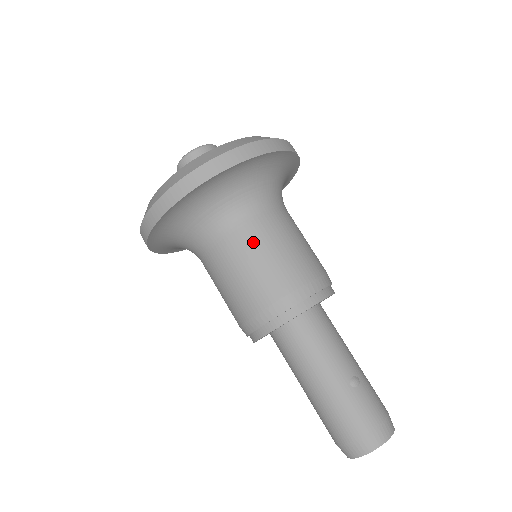
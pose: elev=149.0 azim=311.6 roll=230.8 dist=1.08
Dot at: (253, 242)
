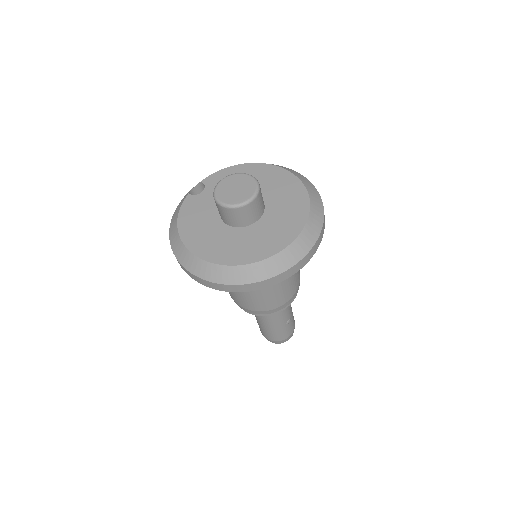
Dot at: occluded
